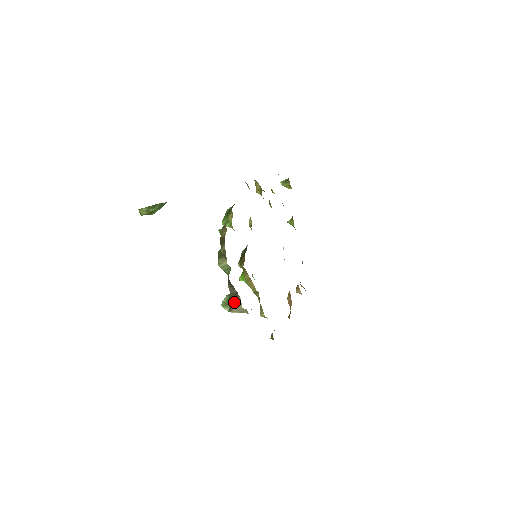
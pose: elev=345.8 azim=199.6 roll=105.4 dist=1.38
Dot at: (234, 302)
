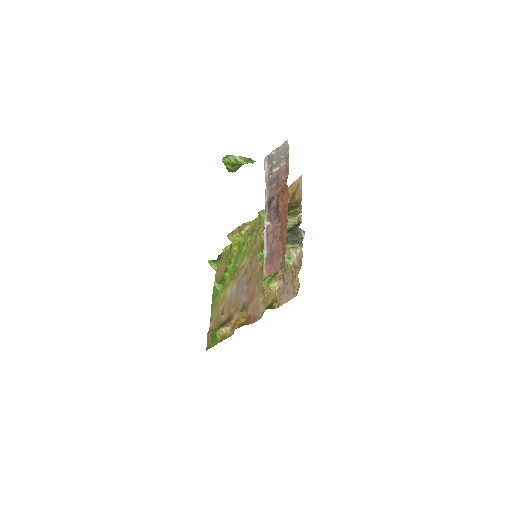
Dot at: (289, 246)
